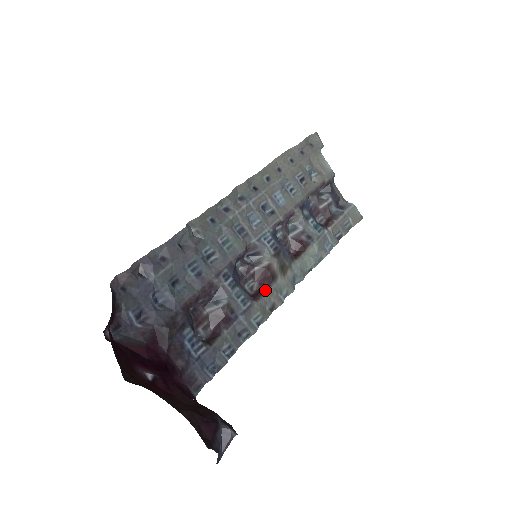
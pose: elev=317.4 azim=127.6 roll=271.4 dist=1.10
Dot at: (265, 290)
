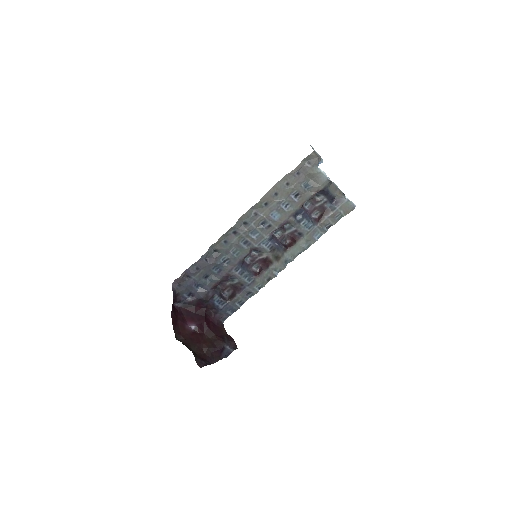
Dot at: (264, 270)
